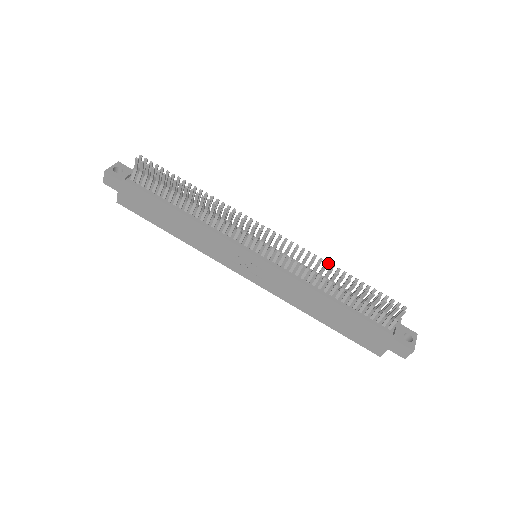
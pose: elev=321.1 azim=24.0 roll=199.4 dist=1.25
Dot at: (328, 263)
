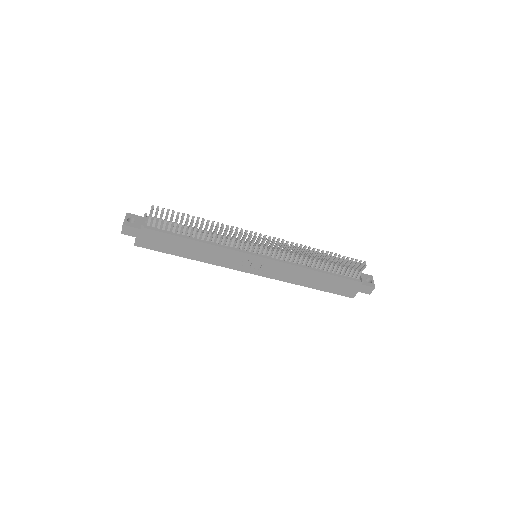
Dot at: occluded
